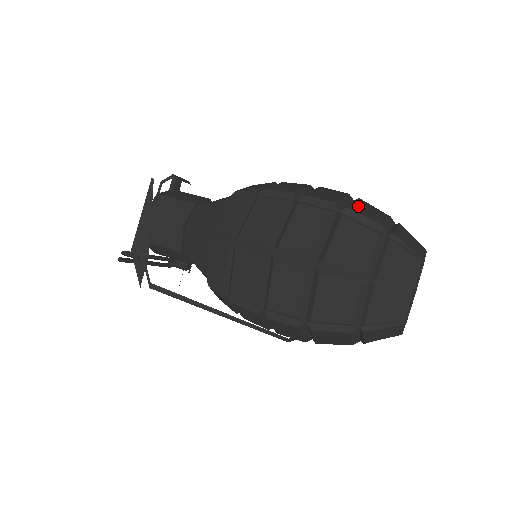
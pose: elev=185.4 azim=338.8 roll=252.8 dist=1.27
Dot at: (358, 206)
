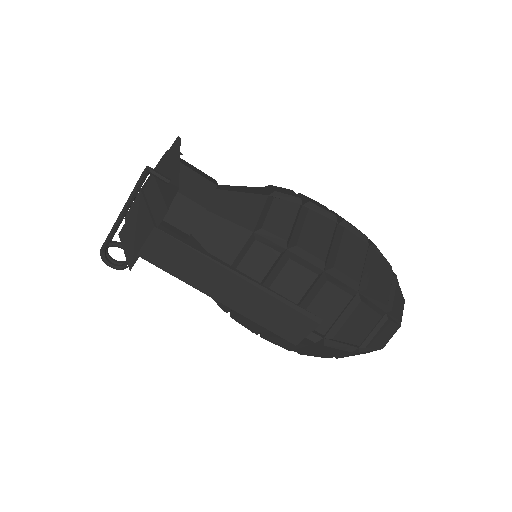
Dot at: occluded
